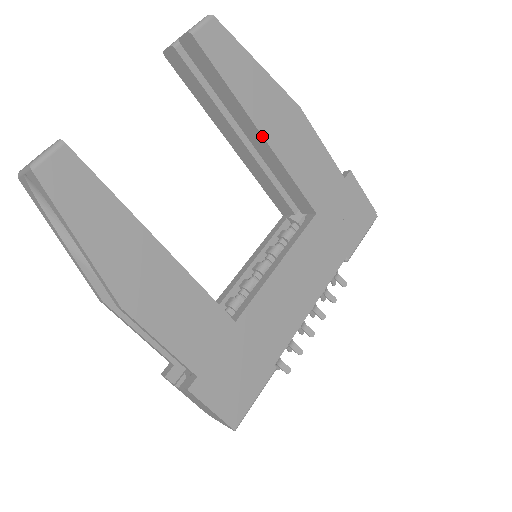
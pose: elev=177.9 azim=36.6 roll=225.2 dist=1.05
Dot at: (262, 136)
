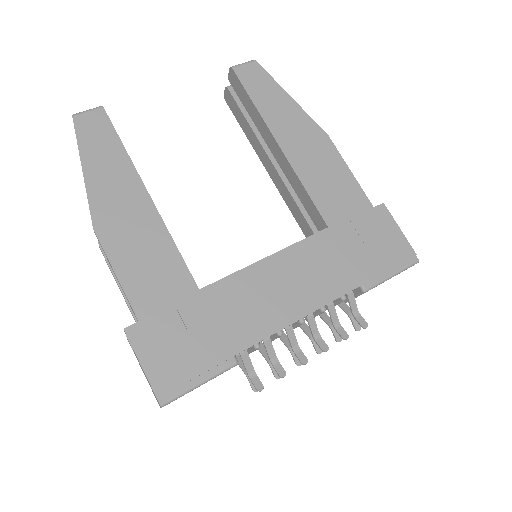
Dot at: (279, 146)
